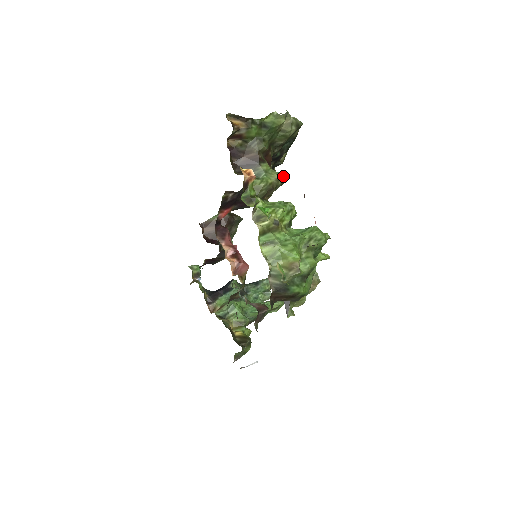
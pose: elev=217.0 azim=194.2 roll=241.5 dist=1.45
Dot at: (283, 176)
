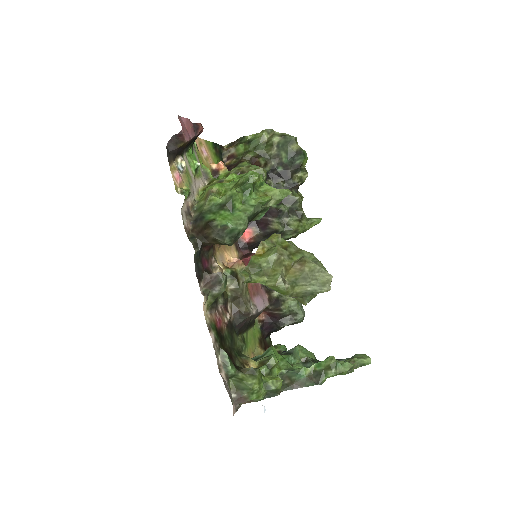
Dot at: (263, 169)
